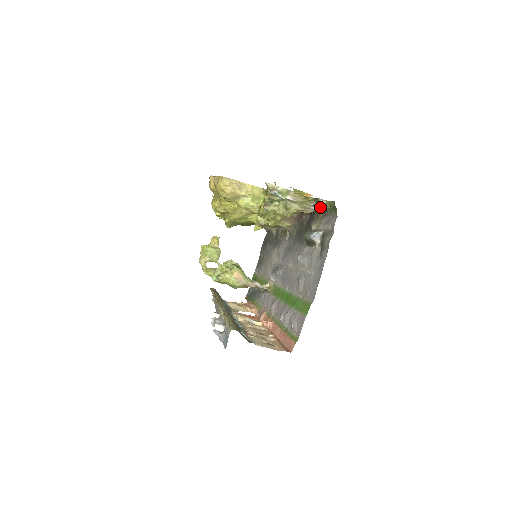
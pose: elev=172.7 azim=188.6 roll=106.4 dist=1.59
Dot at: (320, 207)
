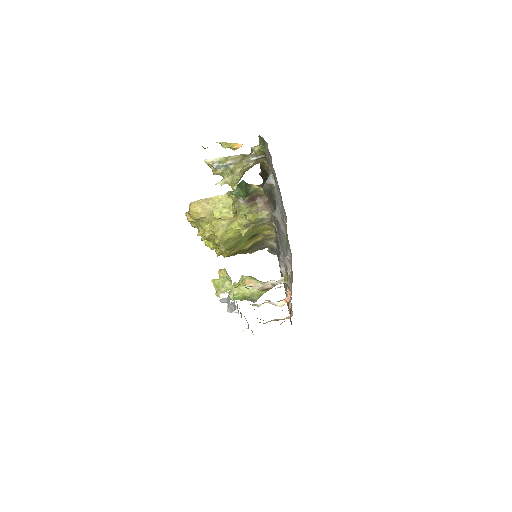
Dot at: (258, 154)
